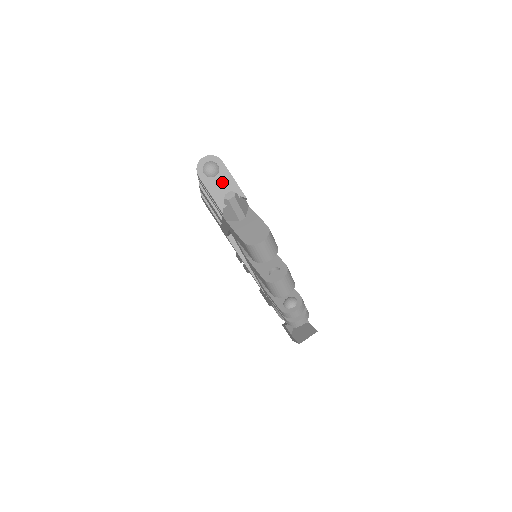
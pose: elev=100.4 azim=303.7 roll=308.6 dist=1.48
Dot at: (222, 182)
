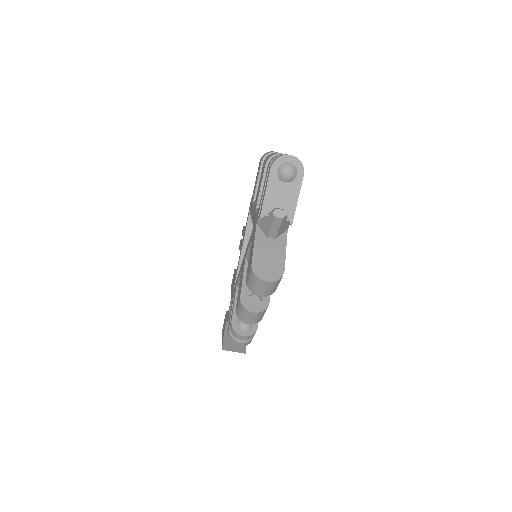
Dot at: (285, 193)
